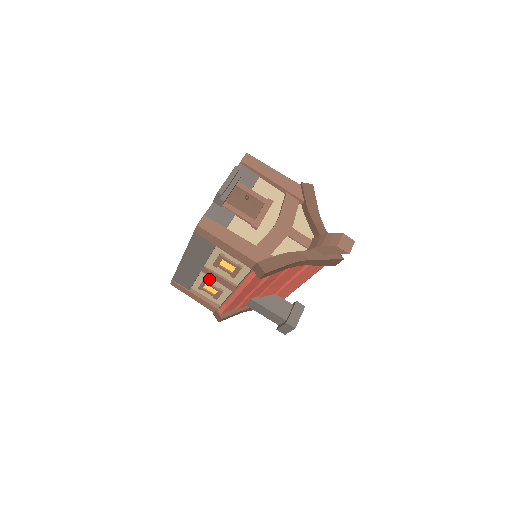
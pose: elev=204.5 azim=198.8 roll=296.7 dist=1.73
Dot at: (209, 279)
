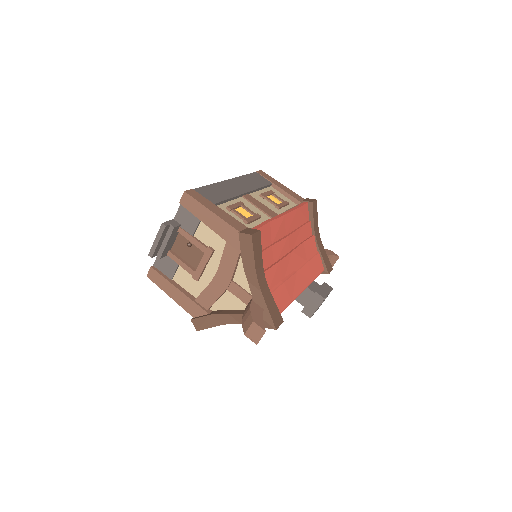
Dot at: occluded
